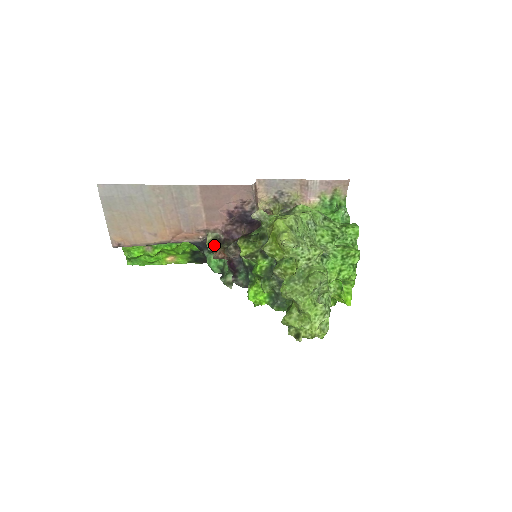
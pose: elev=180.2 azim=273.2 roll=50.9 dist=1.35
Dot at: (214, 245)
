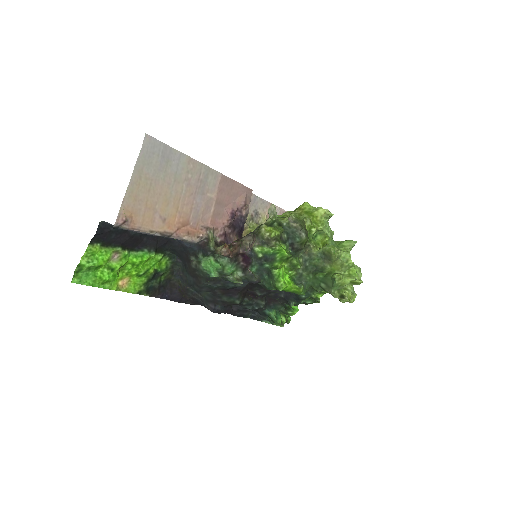
Dot at: (214, 245)
